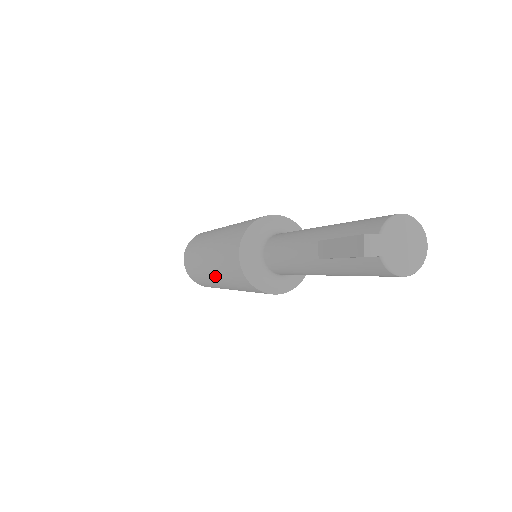
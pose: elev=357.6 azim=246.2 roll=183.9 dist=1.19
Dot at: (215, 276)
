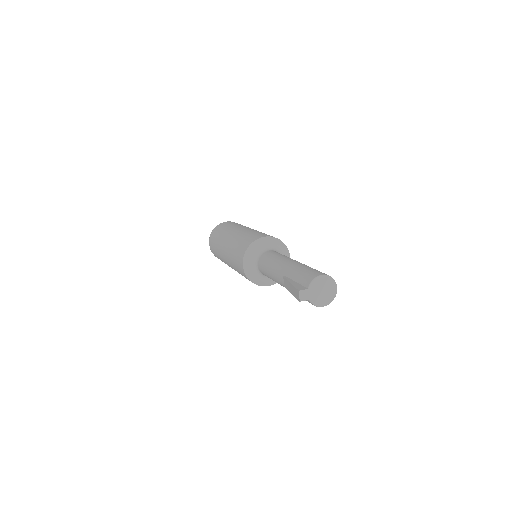
Dot at: (231, 267)
